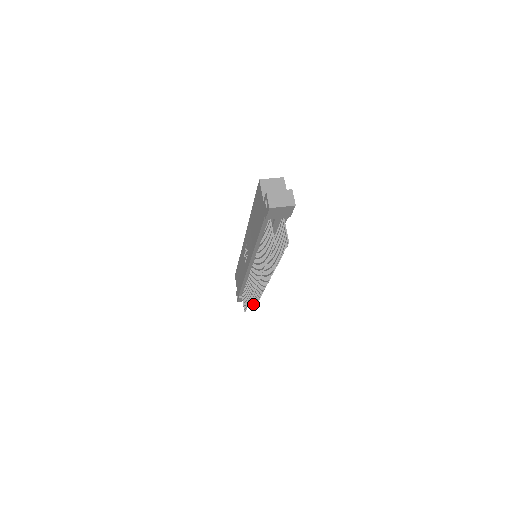
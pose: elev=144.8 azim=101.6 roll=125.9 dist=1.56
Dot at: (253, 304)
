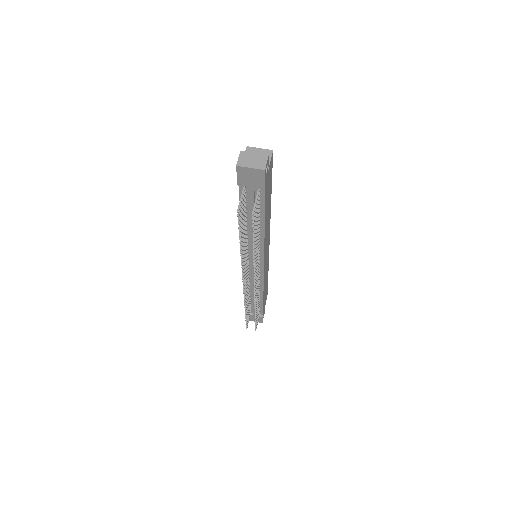
Dot at: occluded
